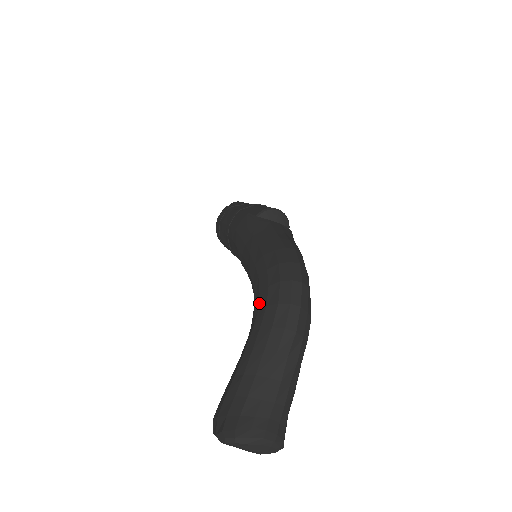
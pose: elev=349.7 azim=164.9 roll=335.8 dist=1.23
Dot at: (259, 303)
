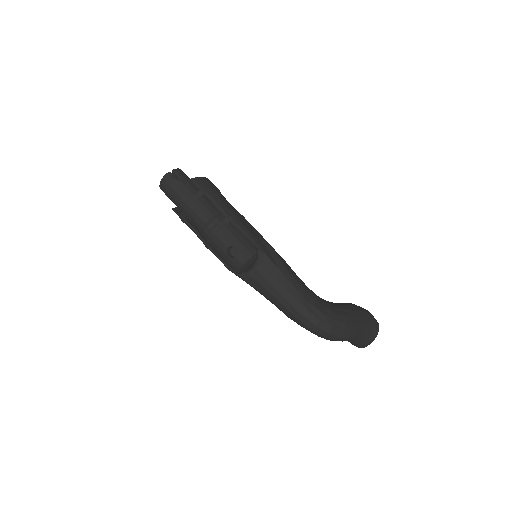
Dot at: occluded
